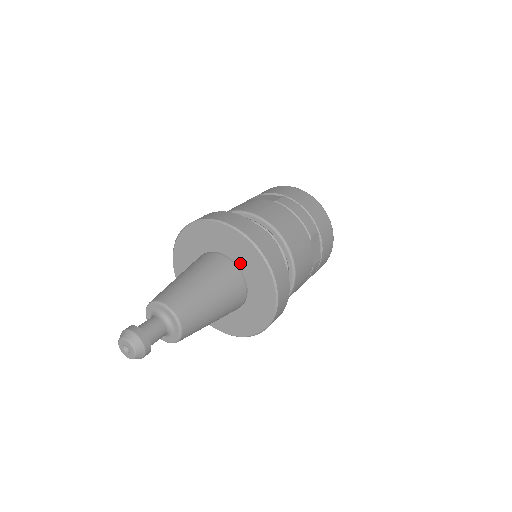
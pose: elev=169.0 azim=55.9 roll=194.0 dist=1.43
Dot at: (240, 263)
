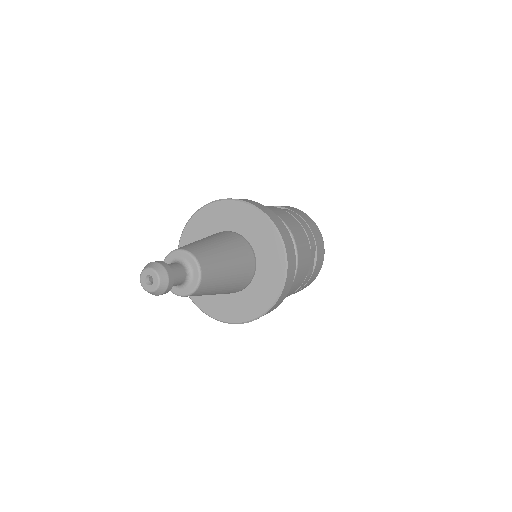
Dot at: (255, 244)
